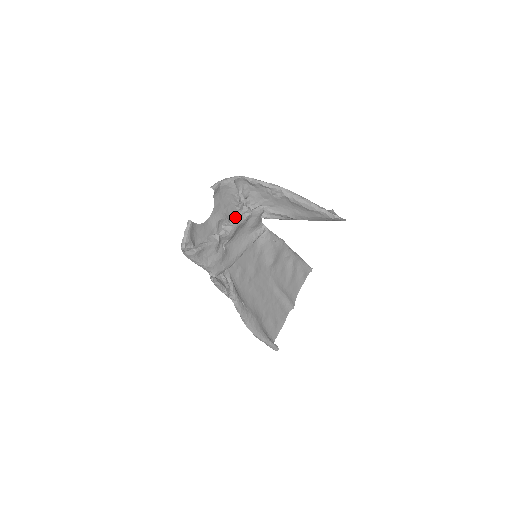
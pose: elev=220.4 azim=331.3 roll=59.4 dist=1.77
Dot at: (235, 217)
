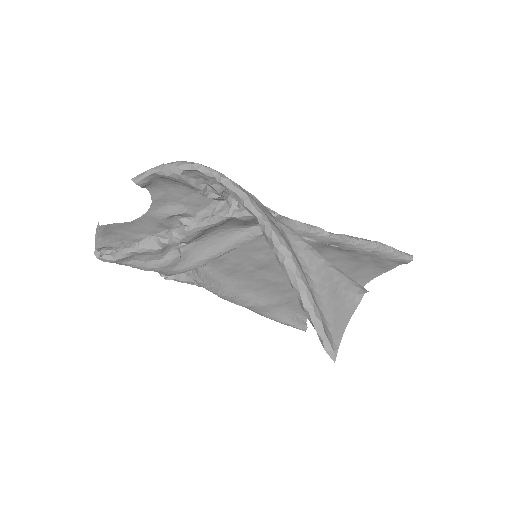
Dot at: (209, 208)
